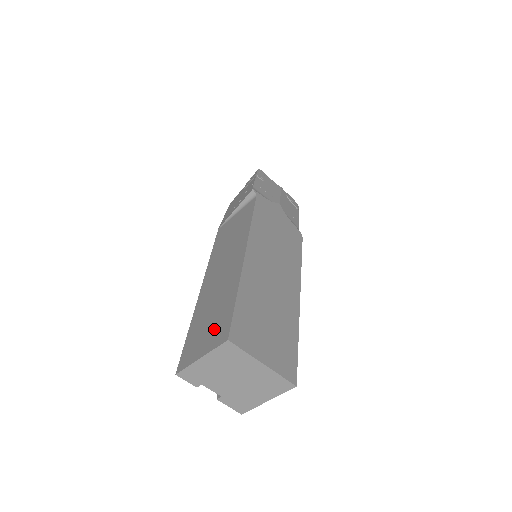
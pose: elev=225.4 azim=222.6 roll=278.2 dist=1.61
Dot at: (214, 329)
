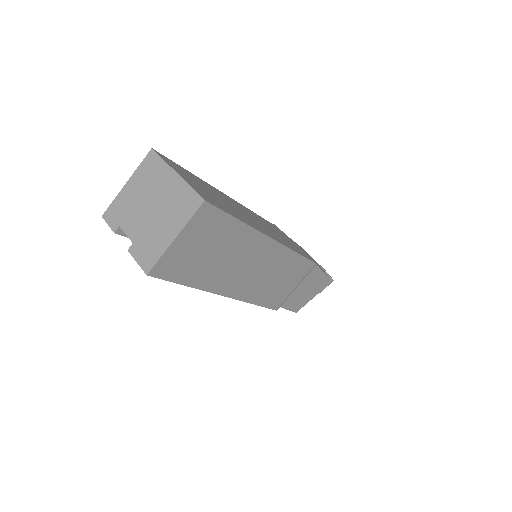
Dot at: occluded
